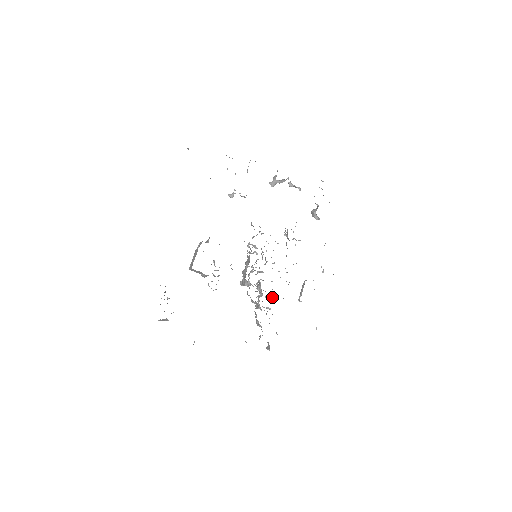
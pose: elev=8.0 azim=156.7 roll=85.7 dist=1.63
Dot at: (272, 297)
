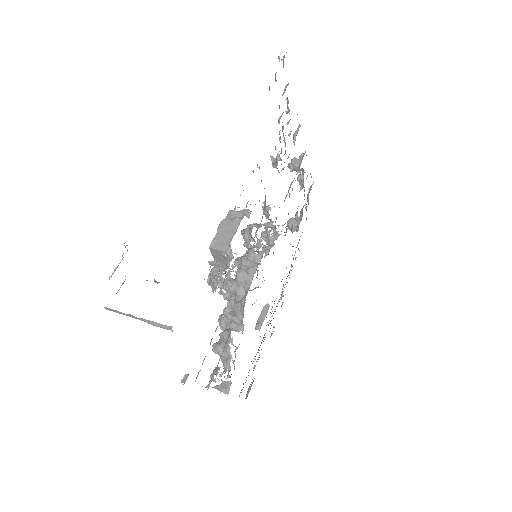
Dot at: occluded
